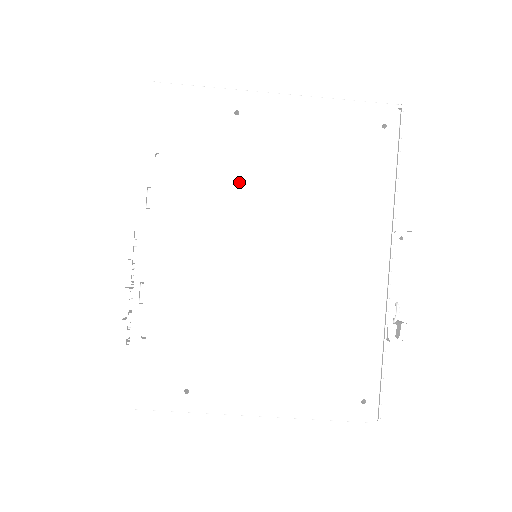
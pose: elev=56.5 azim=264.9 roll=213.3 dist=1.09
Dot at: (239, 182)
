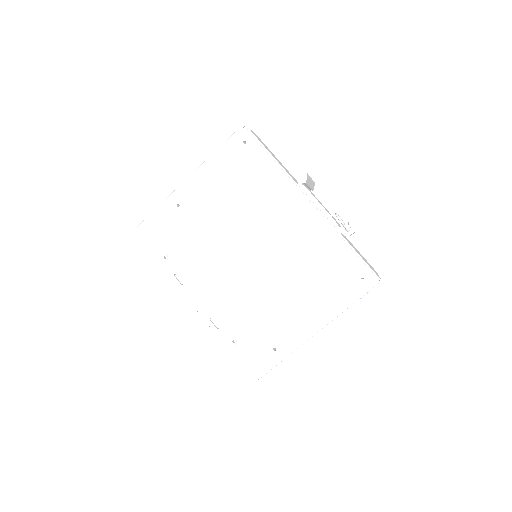
Dot at: (208, 234)
